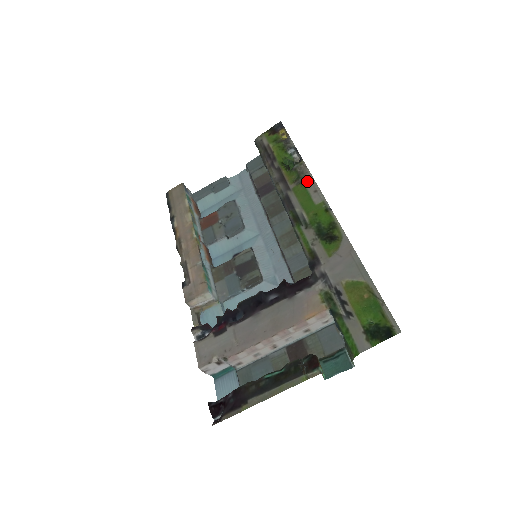
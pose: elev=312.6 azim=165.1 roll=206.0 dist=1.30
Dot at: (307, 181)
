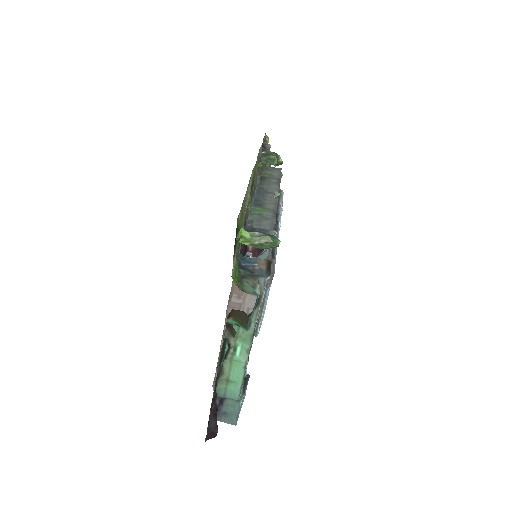
Dot at: occluded
